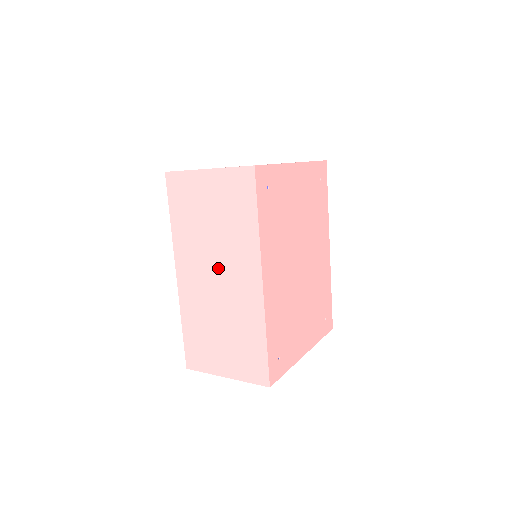
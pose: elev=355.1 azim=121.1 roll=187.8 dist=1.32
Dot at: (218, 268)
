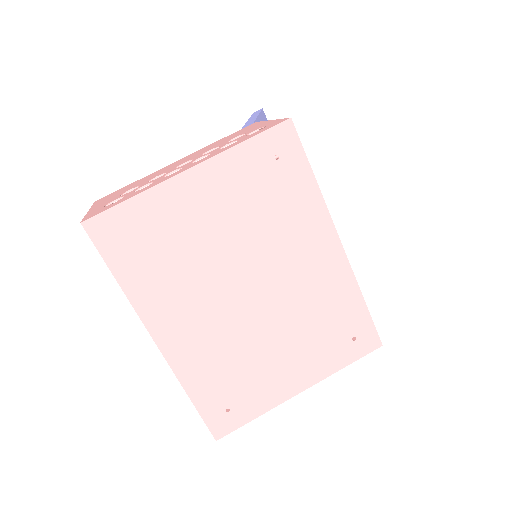
Dot at: occluded
